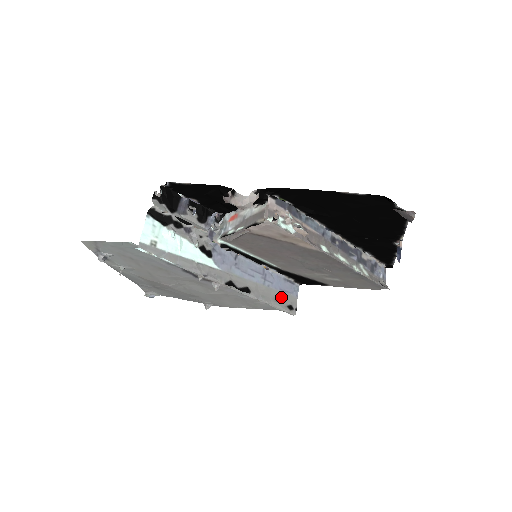
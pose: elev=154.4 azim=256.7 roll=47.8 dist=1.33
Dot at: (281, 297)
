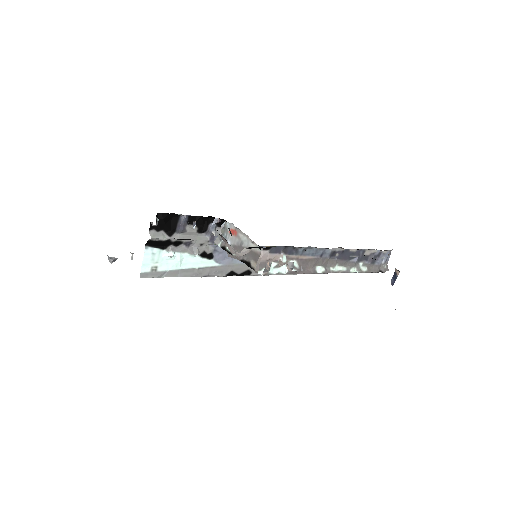
Dot at: occluded
